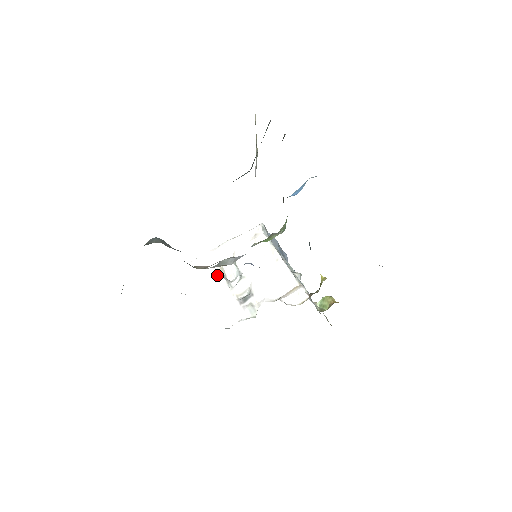
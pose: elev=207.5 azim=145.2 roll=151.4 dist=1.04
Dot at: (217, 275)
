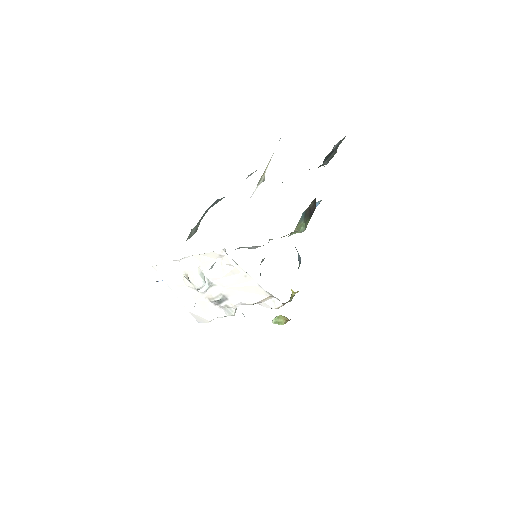
Dot at: (185, 280)
